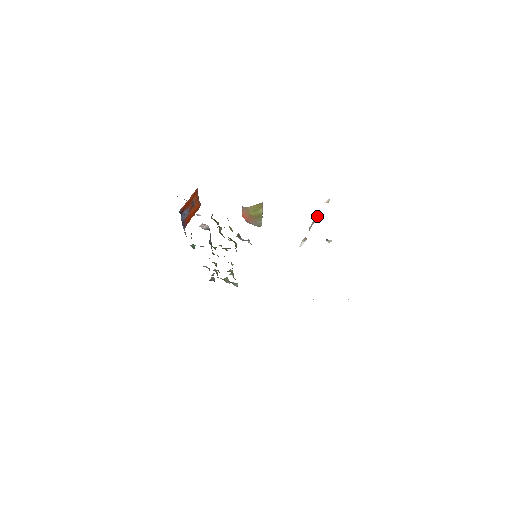
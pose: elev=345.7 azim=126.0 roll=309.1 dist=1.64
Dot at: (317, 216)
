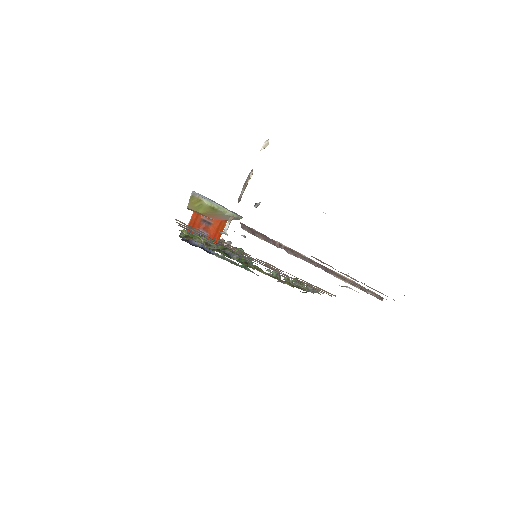
Dot at: (249, 175)
